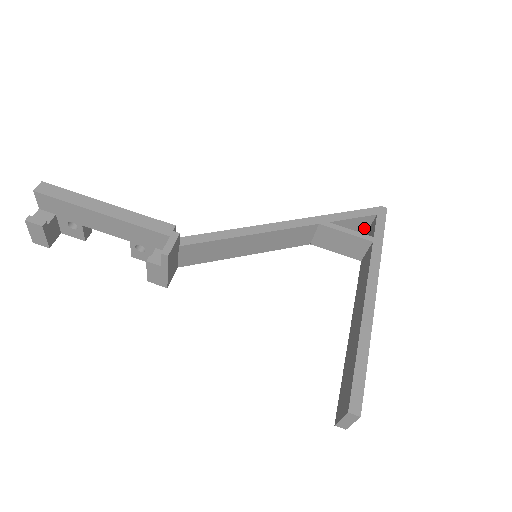
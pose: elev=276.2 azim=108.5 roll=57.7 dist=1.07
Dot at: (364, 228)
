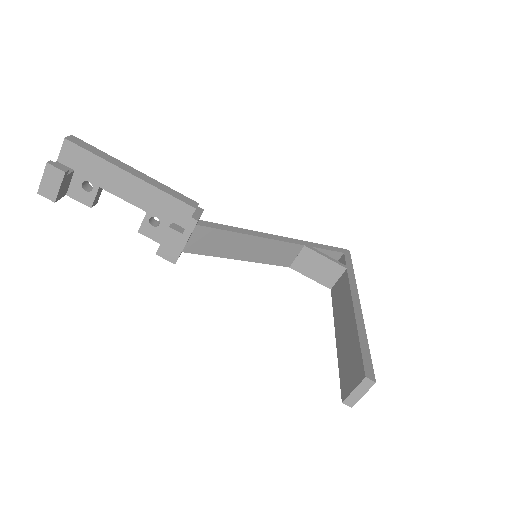
Dot at: occluded
